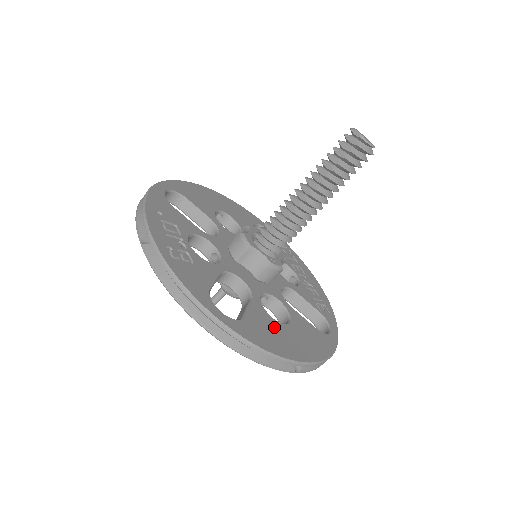
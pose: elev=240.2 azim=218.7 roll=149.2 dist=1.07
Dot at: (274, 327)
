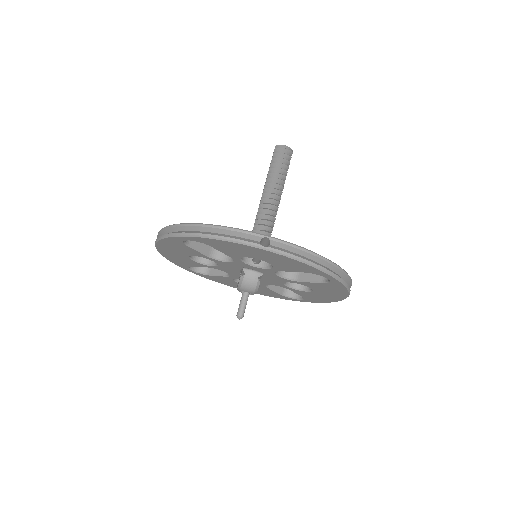
Dot at: occluded
